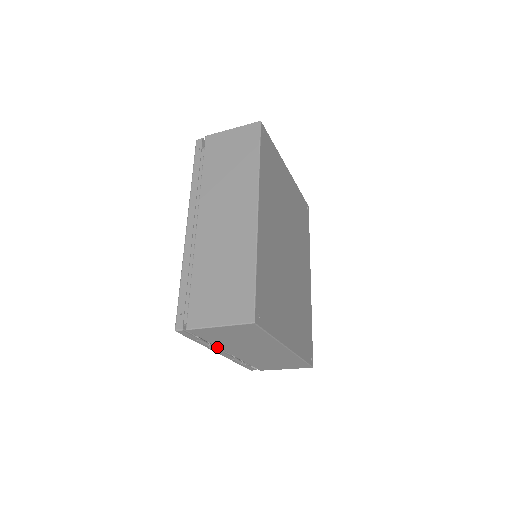
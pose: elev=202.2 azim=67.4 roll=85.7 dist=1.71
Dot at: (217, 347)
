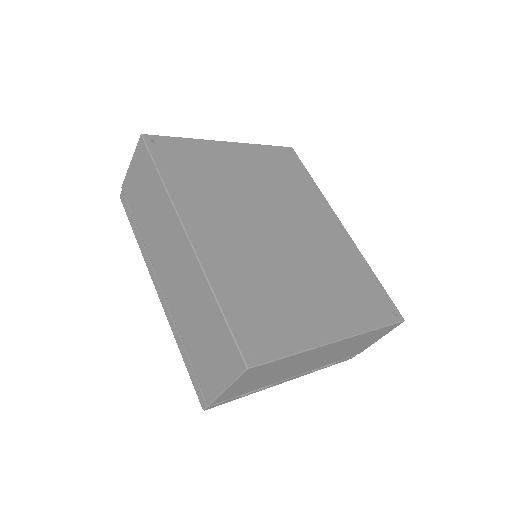
Dot at: occluded
